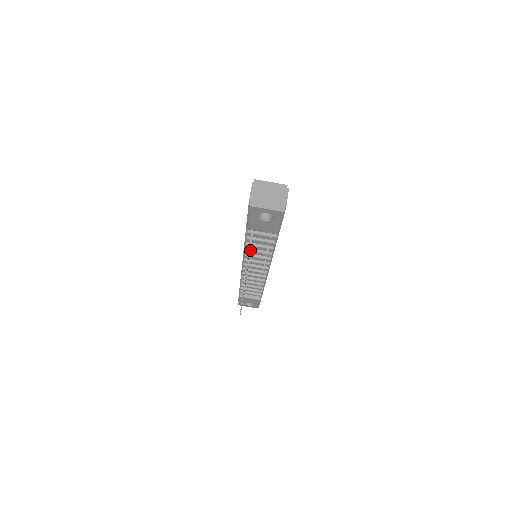
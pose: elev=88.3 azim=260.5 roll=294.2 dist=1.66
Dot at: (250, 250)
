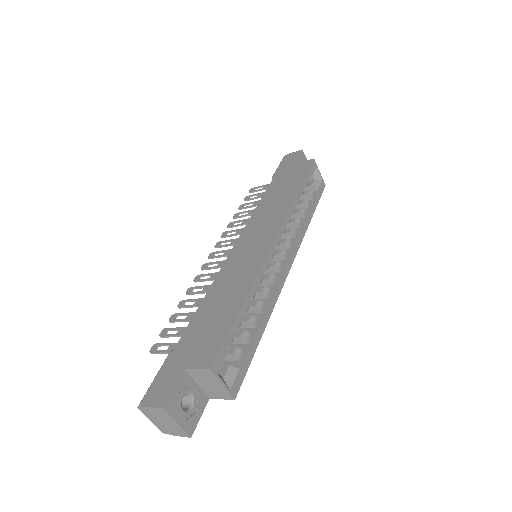
Dot at: occluded
